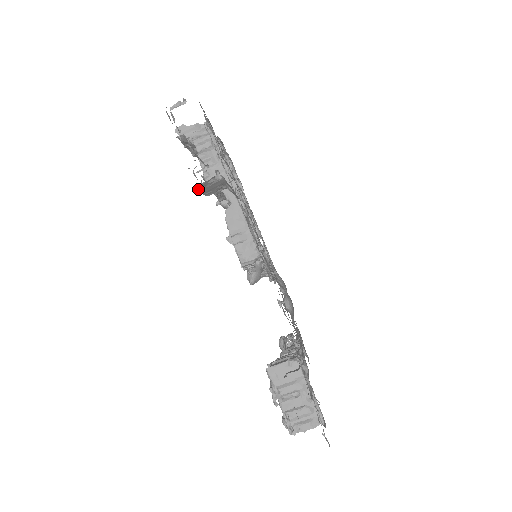
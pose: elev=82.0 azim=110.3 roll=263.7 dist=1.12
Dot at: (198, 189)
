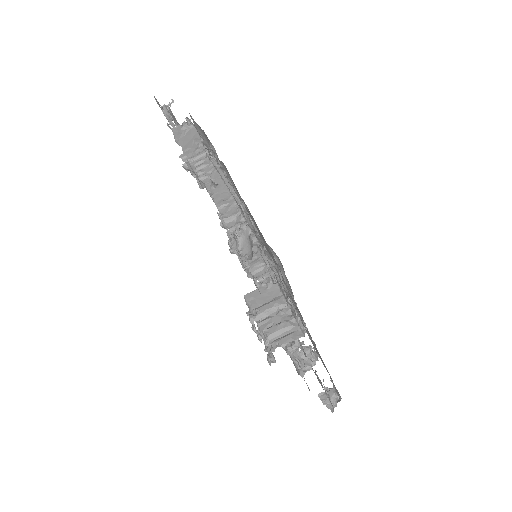
Dot at: (175, 139)
